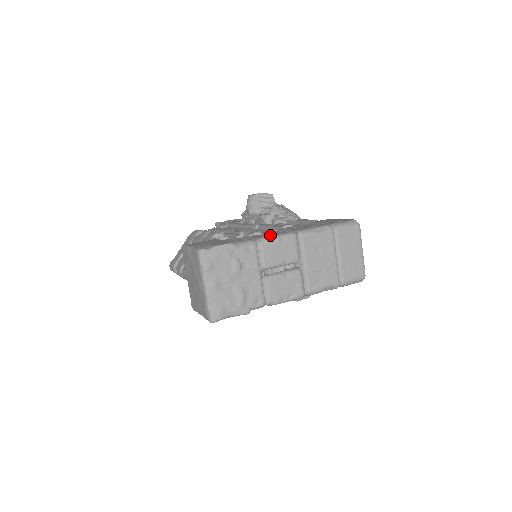
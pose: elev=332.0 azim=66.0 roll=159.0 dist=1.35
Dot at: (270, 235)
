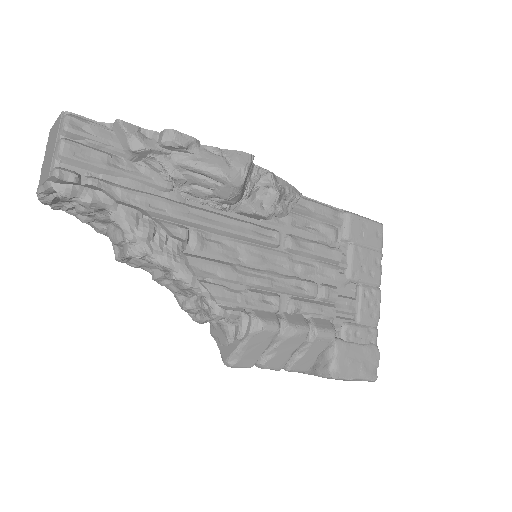
Dot at: (378, 312)
